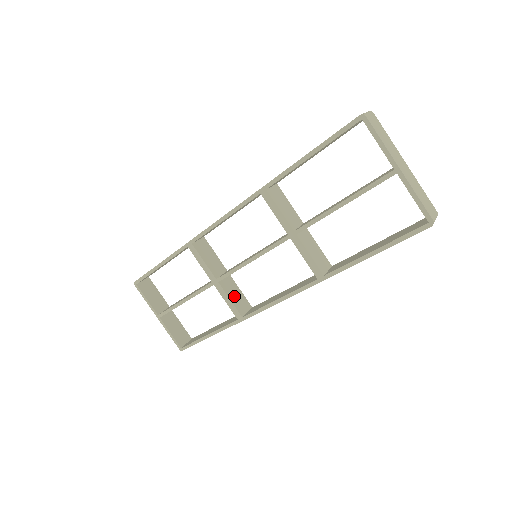
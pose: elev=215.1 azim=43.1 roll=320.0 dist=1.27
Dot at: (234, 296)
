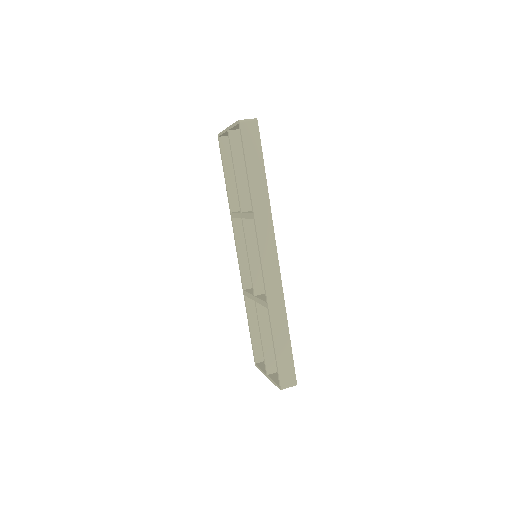
Dot at: occluded
